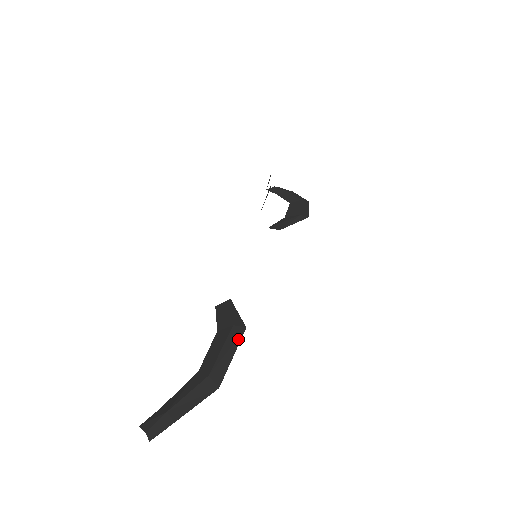
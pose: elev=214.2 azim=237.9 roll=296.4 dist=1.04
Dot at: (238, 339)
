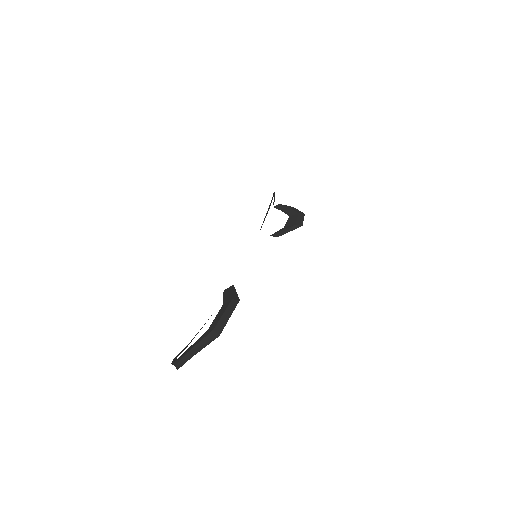
Dot at: (234, 307)
